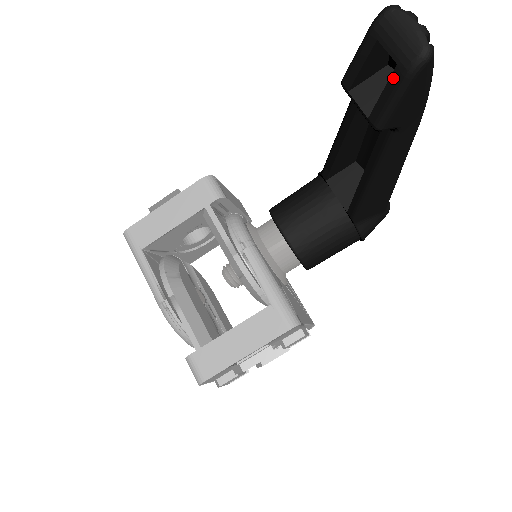
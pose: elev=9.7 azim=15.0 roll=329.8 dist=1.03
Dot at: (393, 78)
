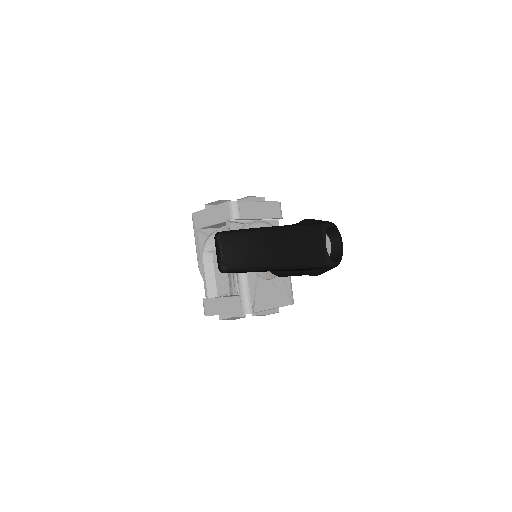
Dot at: occluded
